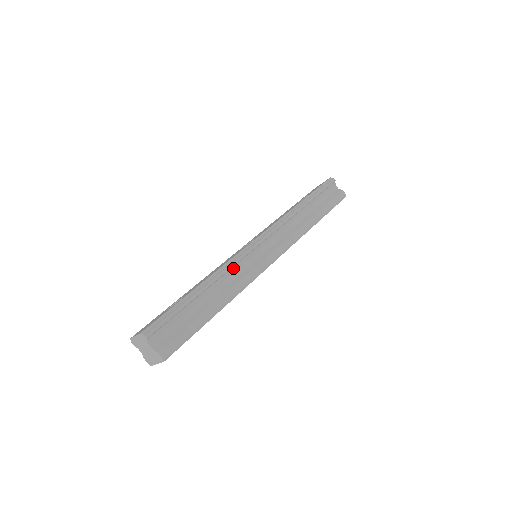
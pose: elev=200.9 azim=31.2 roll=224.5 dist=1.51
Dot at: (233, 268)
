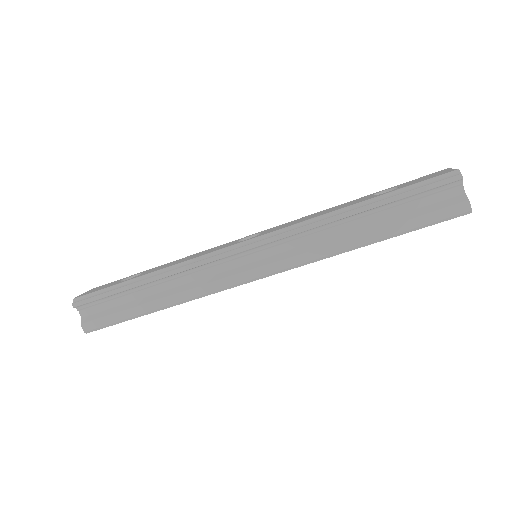
Dot at: (198, 268)
